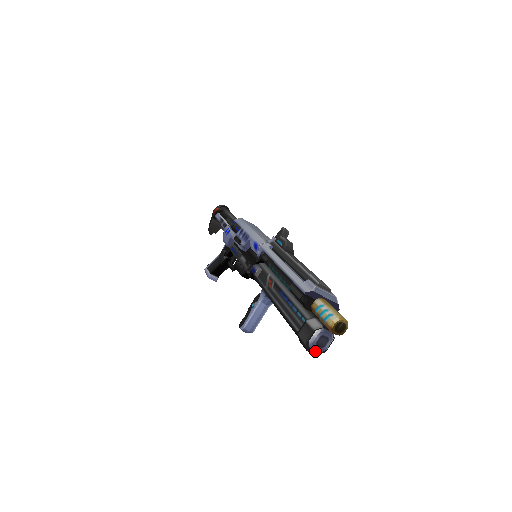
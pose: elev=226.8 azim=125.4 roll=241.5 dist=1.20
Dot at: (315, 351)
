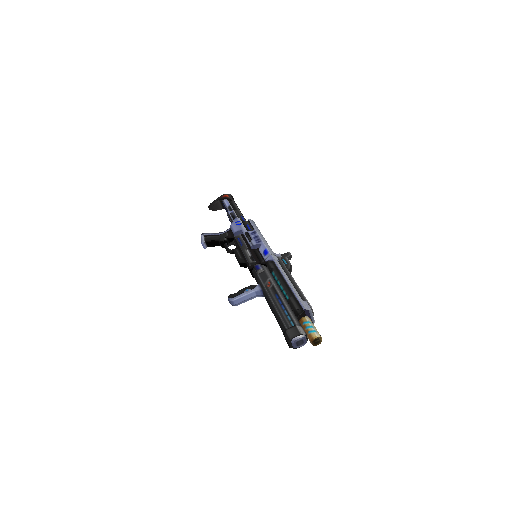
Dot at: (292, 345)
